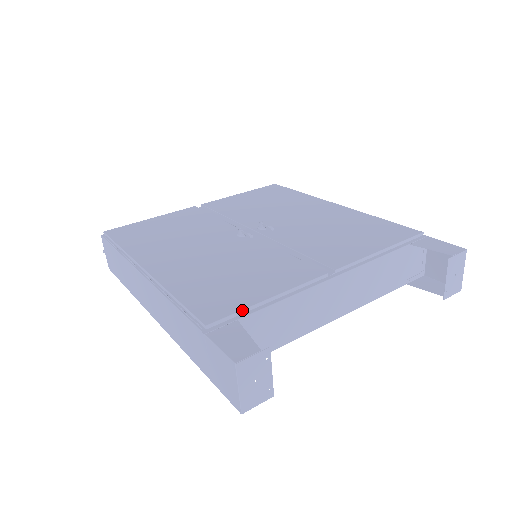
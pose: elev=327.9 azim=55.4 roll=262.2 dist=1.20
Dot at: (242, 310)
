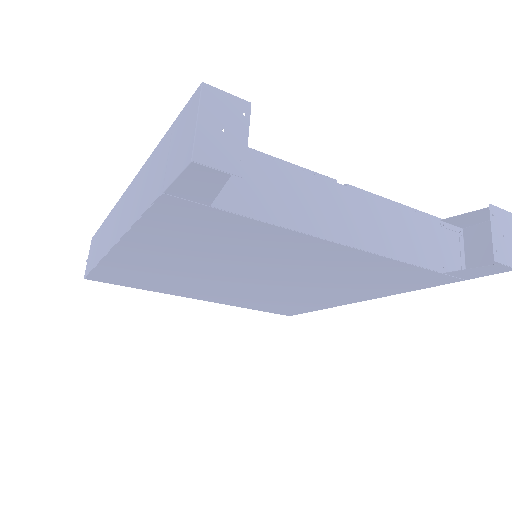
Dot at: occluded
